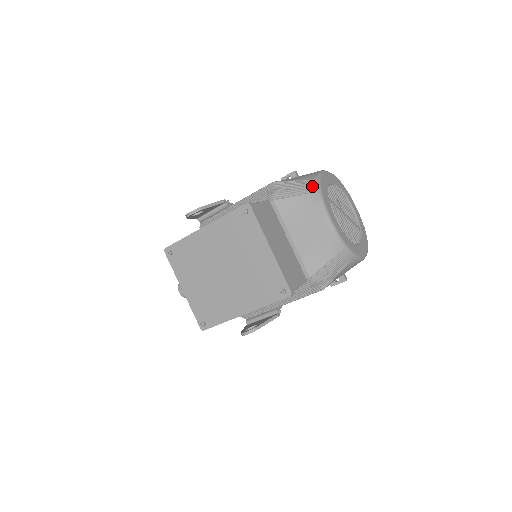
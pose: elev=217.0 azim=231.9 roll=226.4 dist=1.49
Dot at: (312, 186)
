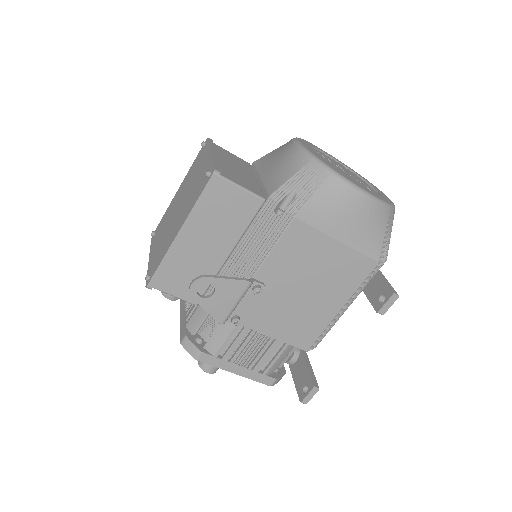
Dot at: occluded
